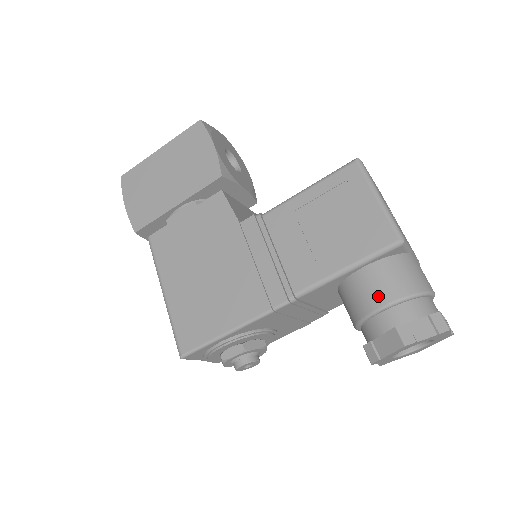
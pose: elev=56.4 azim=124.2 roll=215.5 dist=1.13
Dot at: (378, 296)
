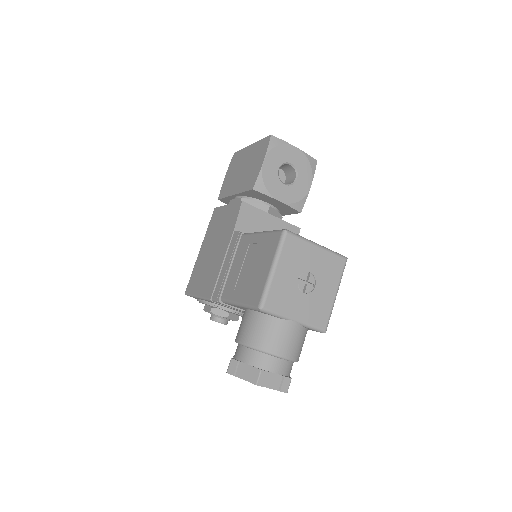
Dot at: (240, 333)
